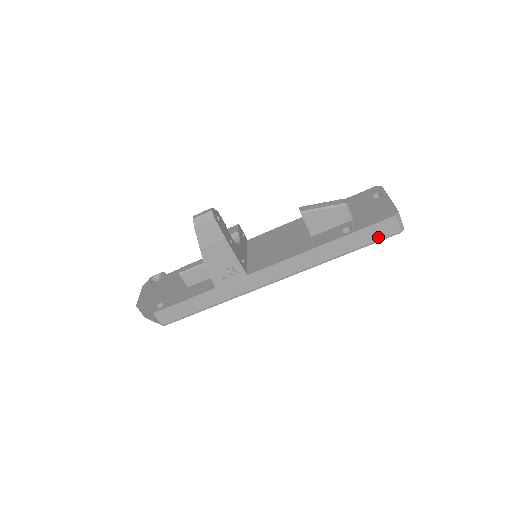
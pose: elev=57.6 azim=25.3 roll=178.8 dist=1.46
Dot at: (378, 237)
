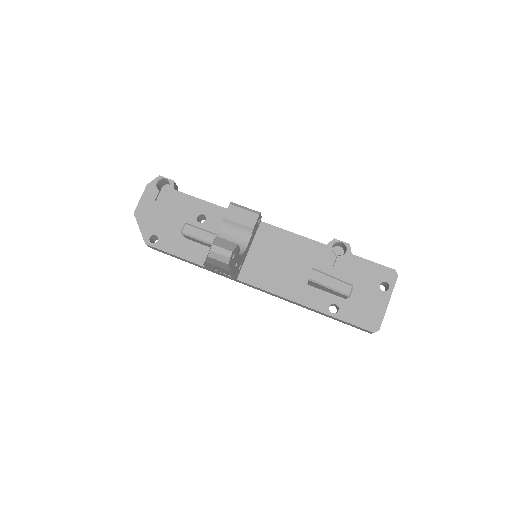
Dot at: (352, 326)
